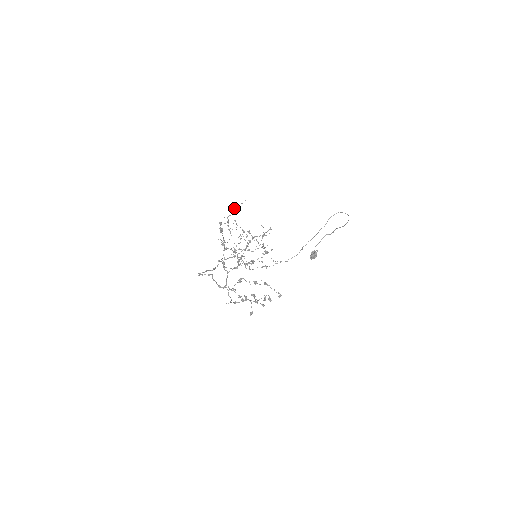
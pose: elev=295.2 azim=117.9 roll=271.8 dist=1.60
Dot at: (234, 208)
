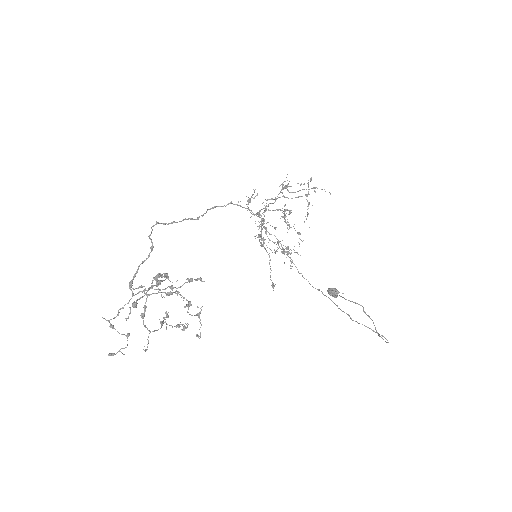
Dot at: occluded
